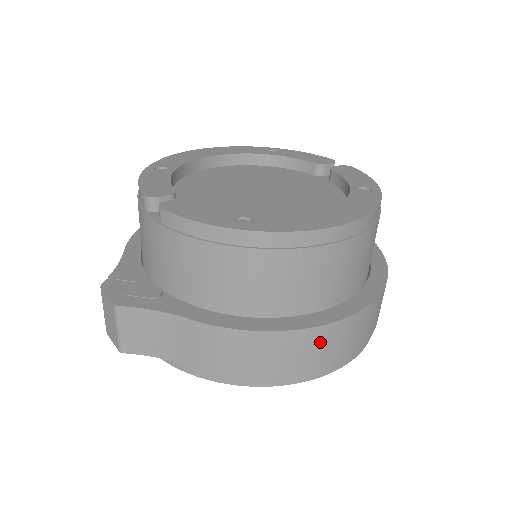
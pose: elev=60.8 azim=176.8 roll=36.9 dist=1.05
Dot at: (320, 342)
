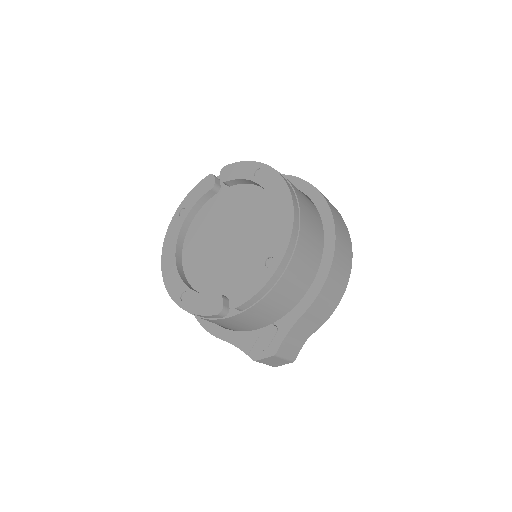
Dot at: (341, 246)
